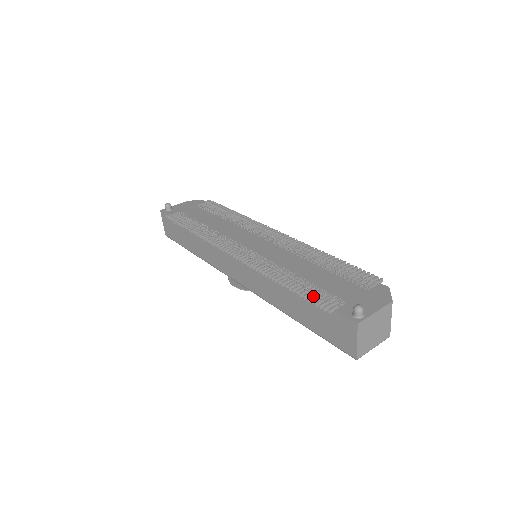
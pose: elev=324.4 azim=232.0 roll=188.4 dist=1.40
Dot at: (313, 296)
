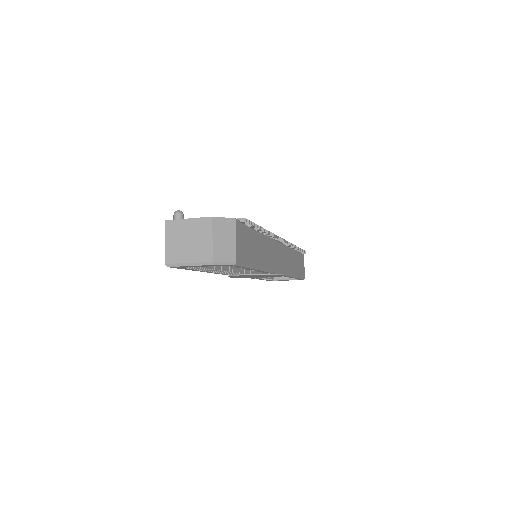
Dot at: occluded
